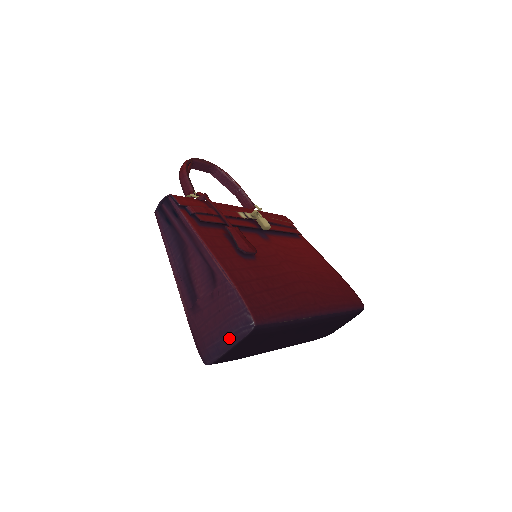
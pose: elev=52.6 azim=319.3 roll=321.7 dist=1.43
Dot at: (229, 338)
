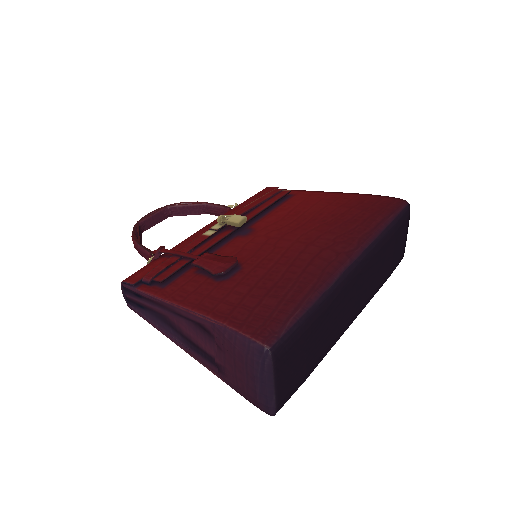
Dot at: (262, 379)
